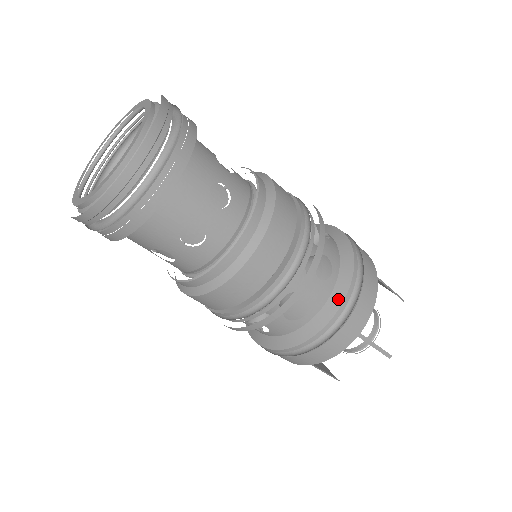
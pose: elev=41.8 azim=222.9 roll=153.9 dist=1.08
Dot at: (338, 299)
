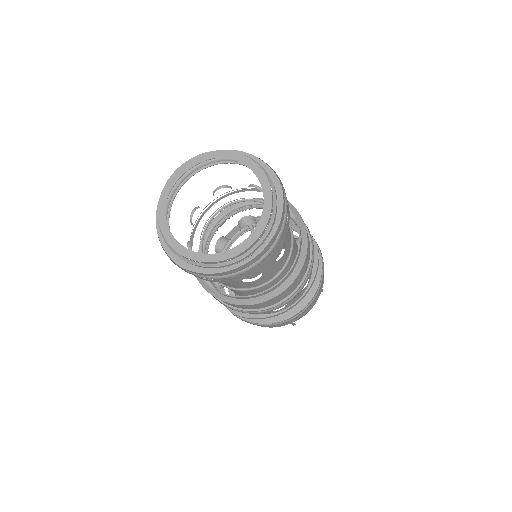
Dot at: occluded
